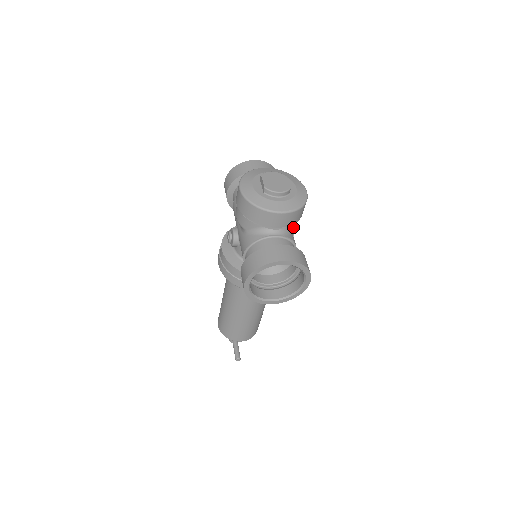
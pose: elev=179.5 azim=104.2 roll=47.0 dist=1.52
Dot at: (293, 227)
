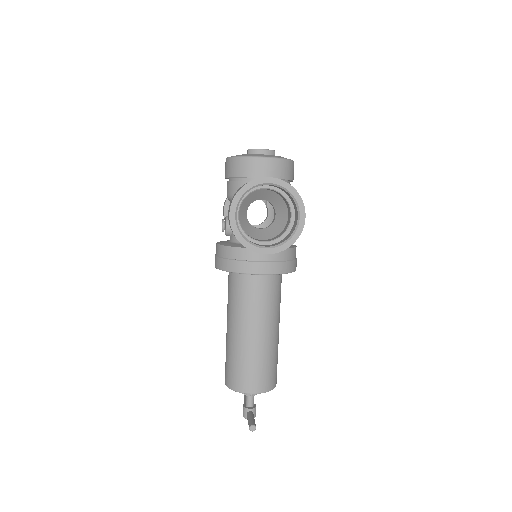
Dot at: occluded
